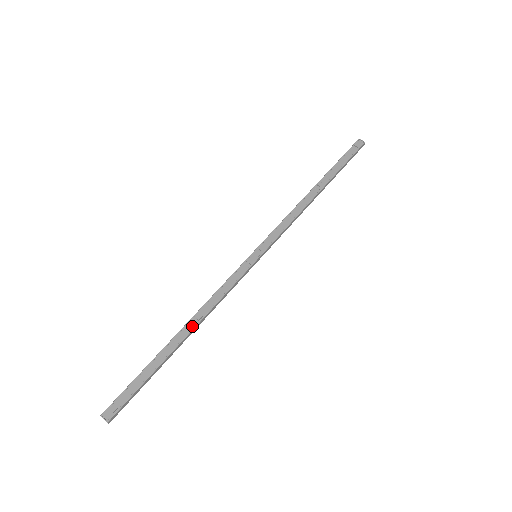
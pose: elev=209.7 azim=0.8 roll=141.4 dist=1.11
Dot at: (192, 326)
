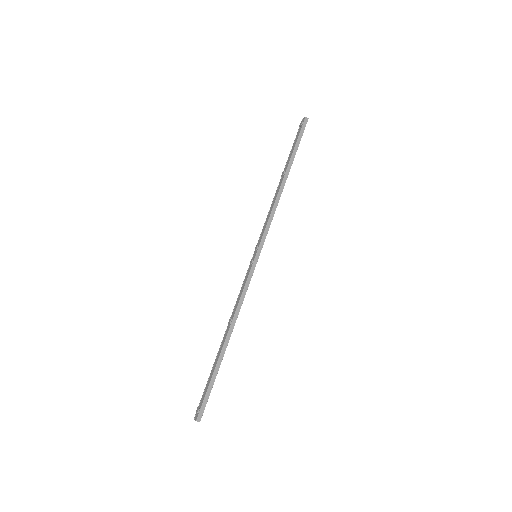
Dot at: (228, 330)
